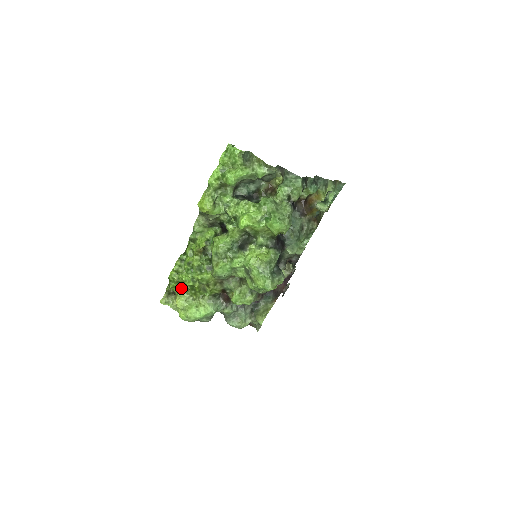
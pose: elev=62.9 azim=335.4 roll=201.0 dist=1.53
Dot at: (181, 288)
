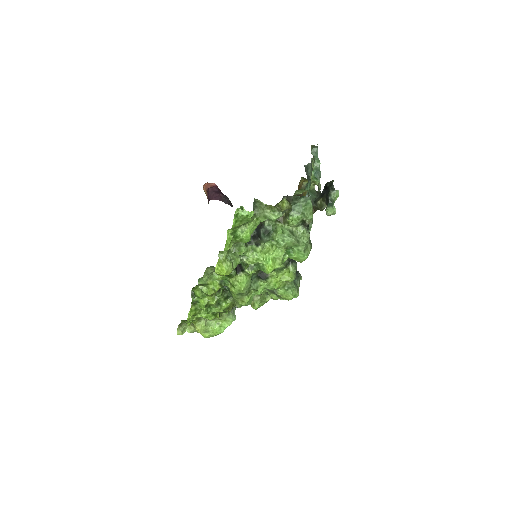
Dot at: occluded
